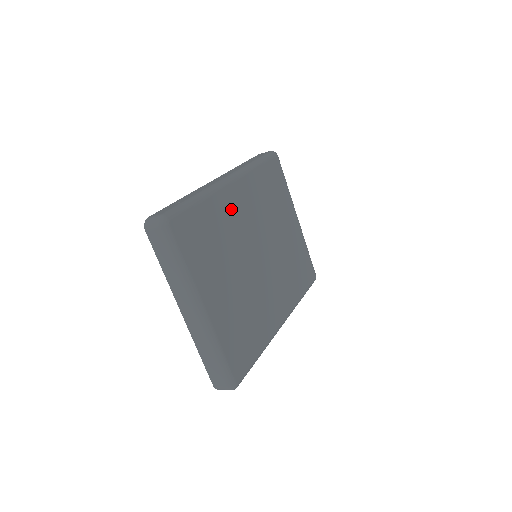
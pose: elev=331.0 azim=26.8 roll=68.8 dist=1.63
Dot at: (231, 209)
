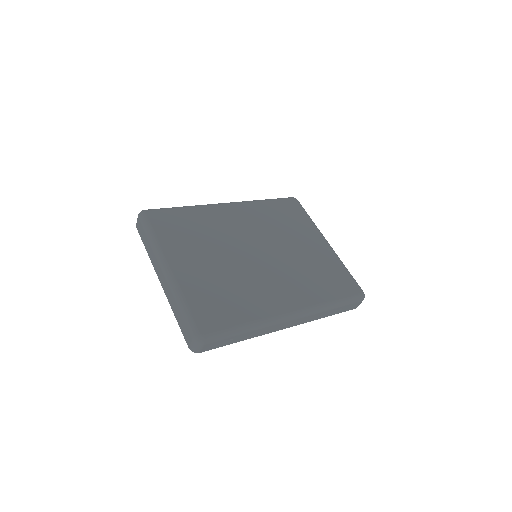
Dot at: (221, 218)
